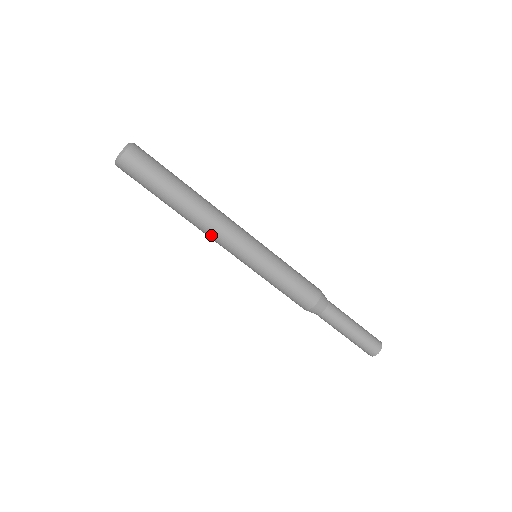
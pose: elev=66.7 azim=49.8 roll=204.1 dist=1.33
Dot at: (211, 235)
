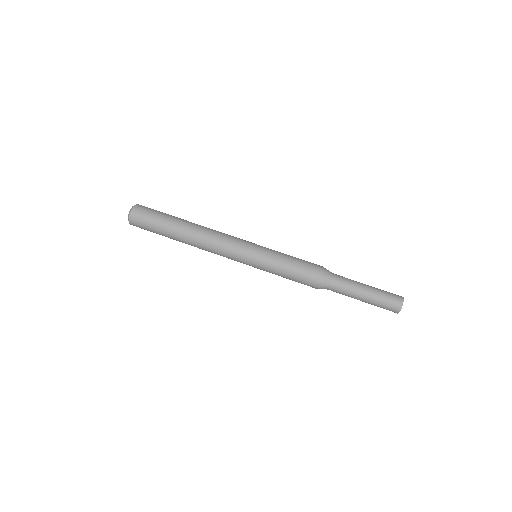
Dot at: (213, 245)
